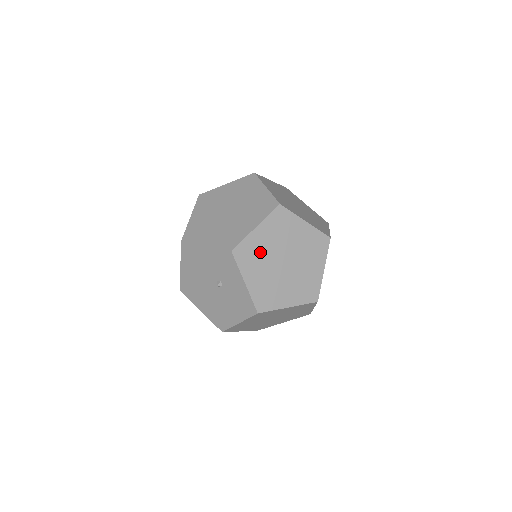
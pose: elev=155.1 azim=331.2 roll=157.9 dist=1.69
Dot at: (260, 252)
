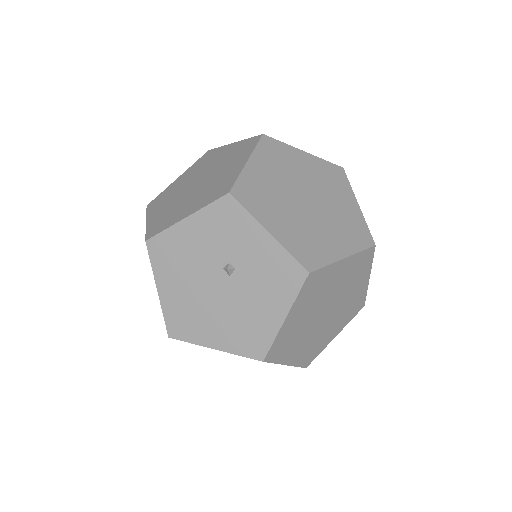
Dot at: (268, 191)
